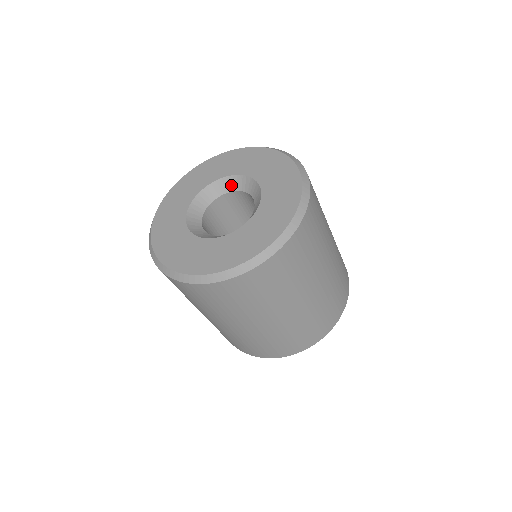
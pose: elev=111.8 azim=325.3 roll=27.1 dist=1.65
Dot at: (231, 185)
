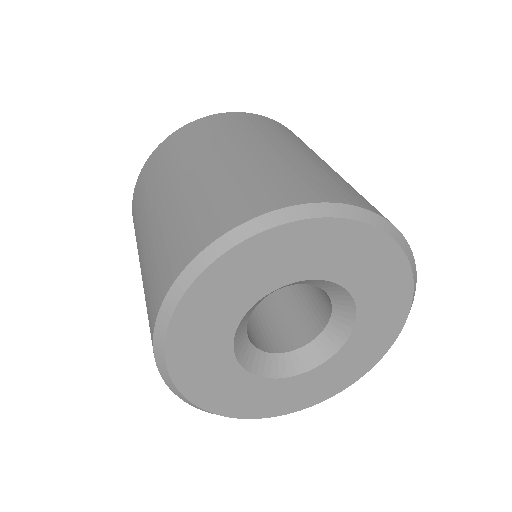
Dot at: (306, 283)
